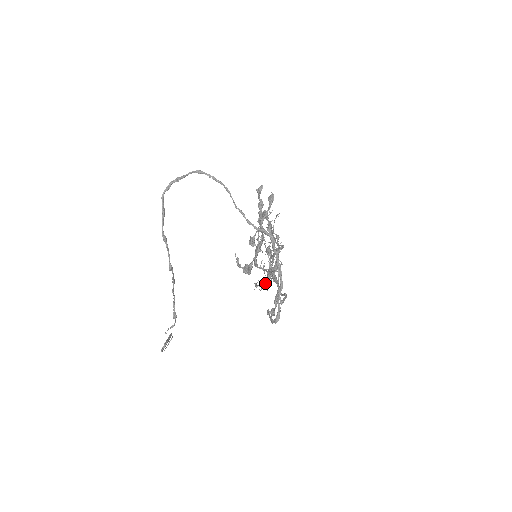
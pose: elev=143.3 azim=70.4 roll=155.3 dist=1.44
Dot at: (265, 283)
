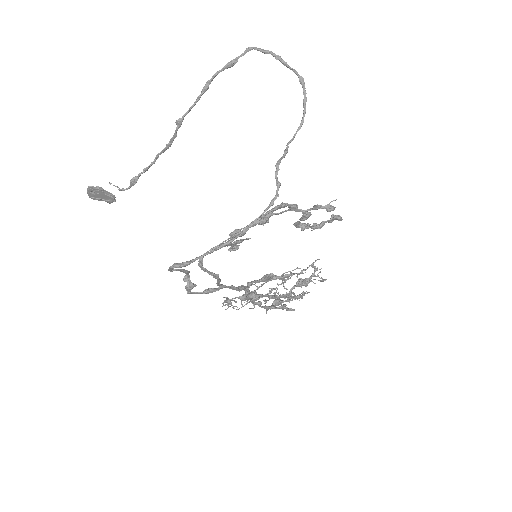
Dot at: occluded
